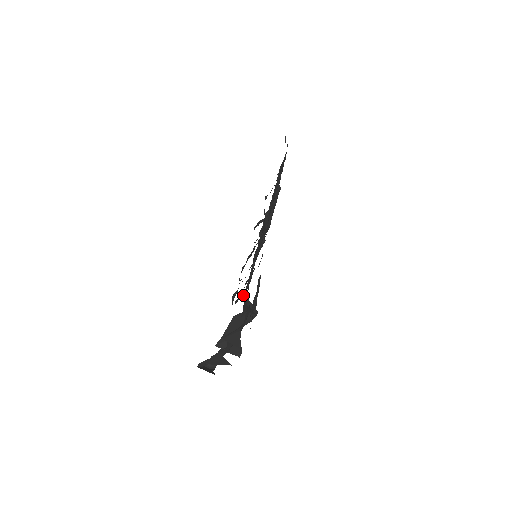
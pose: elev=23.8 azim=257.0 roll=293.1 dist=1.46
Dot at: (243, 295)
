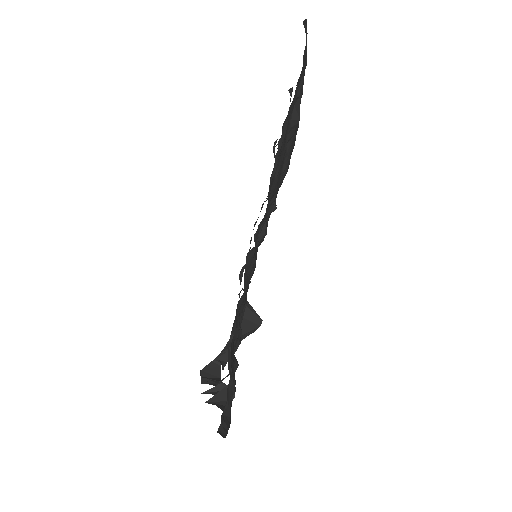
Dot at: occluded
